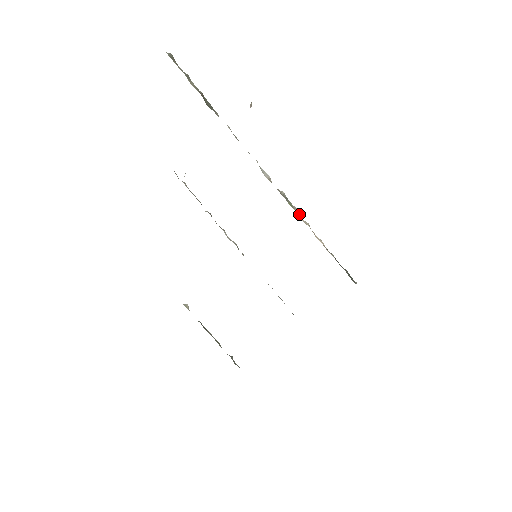
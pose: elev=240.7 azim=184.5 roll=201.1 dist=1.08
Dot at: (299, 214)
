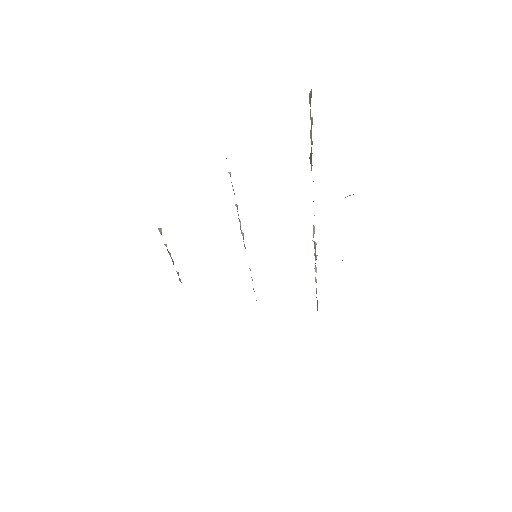
Dot at: occluded
